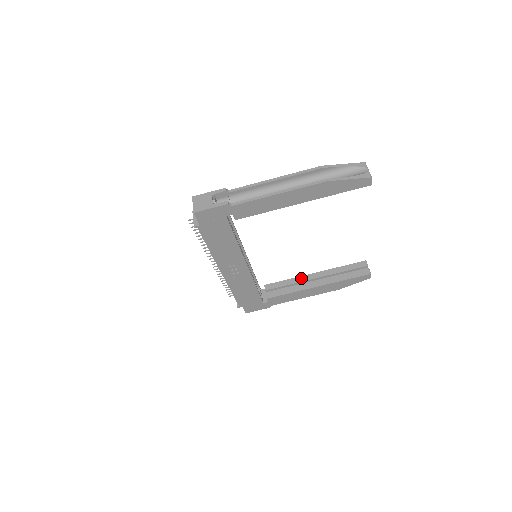
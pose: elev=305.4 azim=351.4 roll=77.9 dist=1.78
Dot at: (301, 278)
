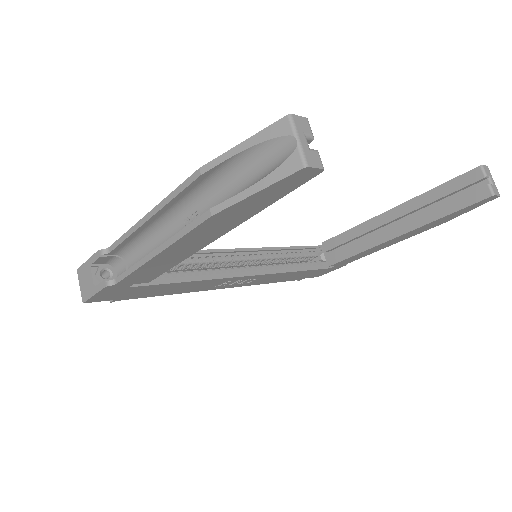
Dot at: (370, 224)
